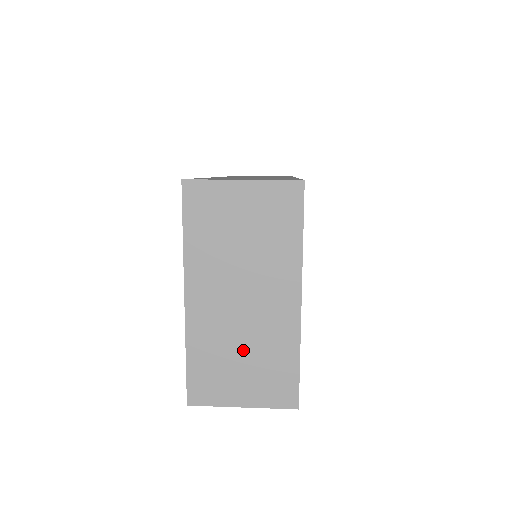
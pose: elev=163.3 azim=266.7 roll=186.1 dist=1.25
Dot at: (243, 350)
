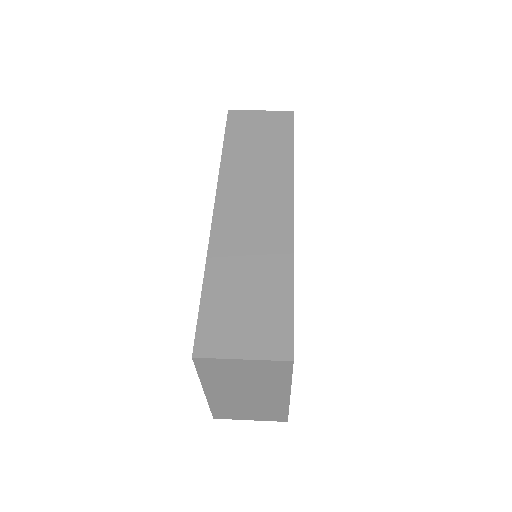
Dot at: (249, 407)
